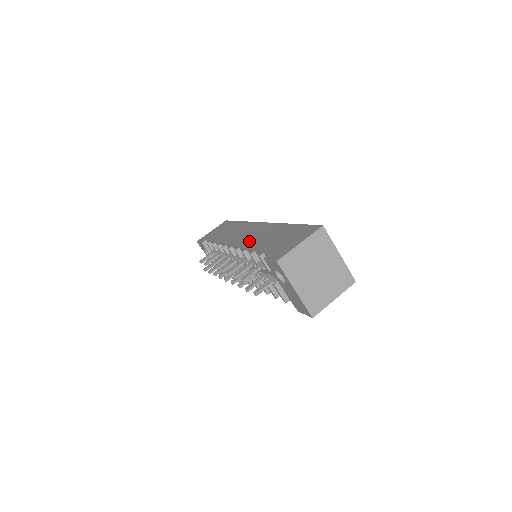
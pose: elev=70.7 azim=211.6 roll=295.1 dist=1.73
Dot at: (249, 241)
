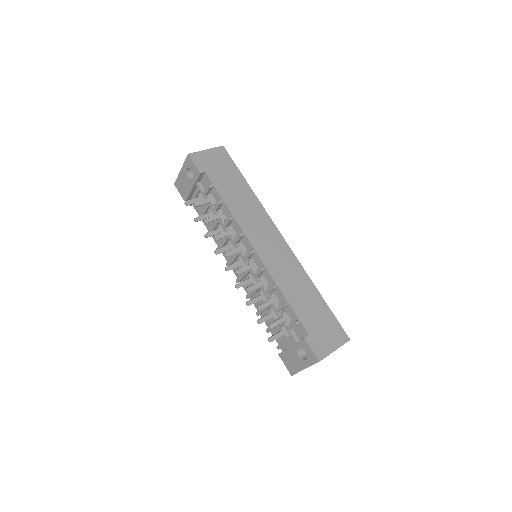
Dot at: (278, 272)
